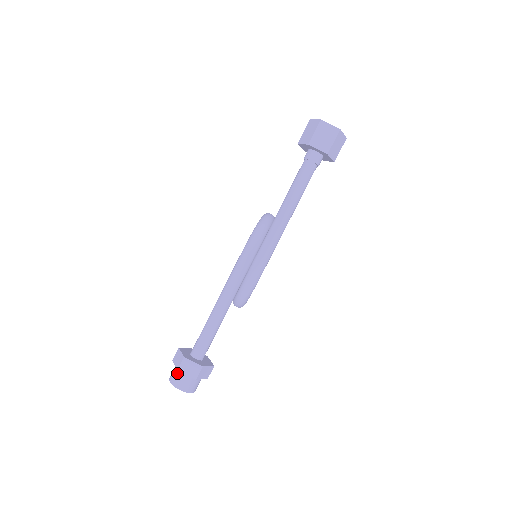
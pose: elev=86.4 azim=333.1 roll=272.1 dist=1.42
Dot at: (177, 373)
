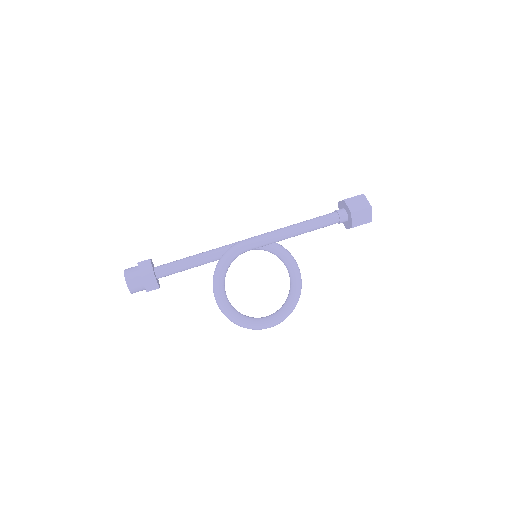
Dot at: occluded
